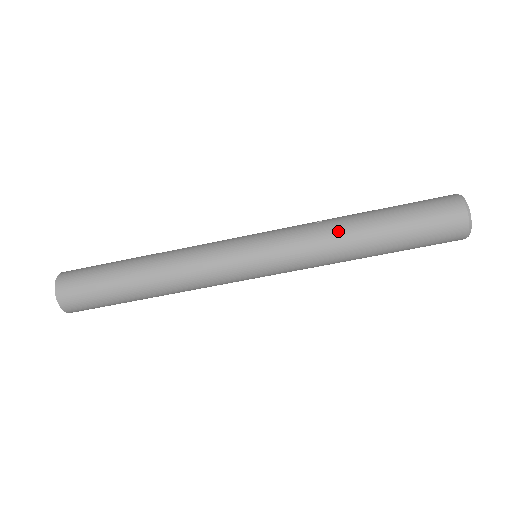
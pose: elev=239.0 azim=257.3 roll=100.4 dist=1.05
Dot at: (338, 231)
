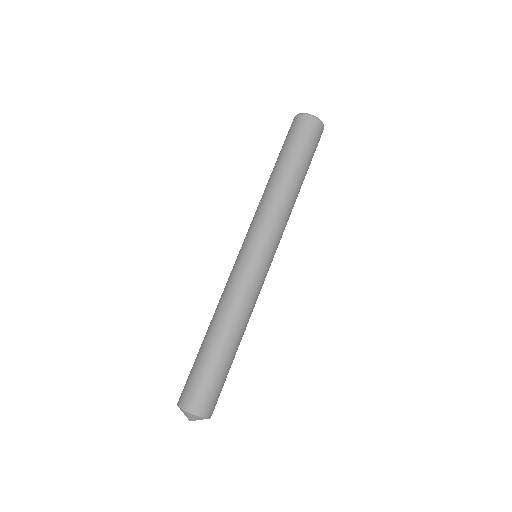
Dot at: (276, 192)
